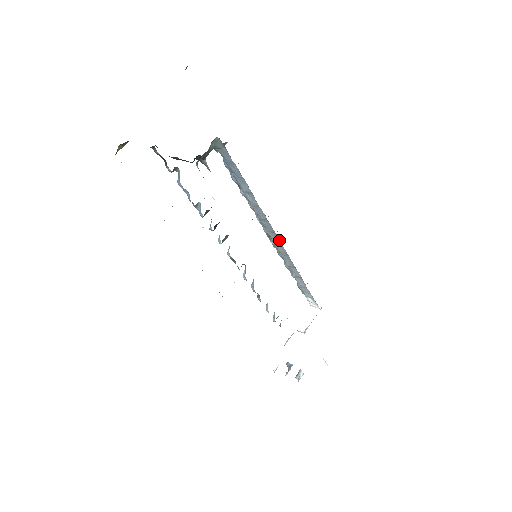
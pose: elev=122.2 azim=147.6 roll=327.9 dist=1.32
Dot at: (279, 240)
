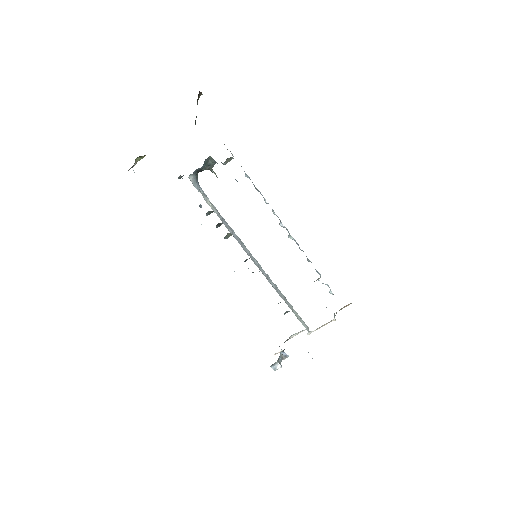
Dot at: occluded
